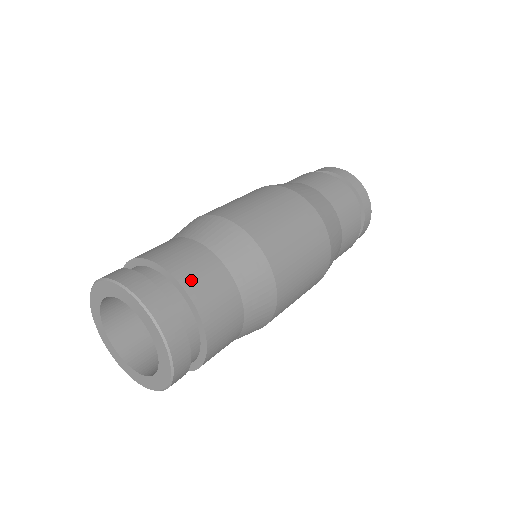
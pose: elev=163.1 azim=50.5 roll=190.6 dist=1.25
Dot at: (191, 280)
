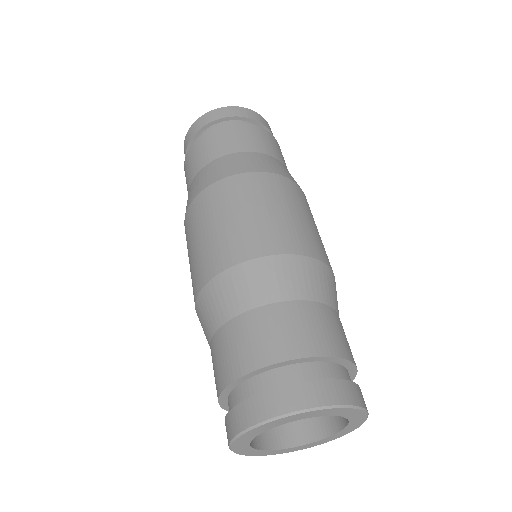
Dot at: (337, 345)
